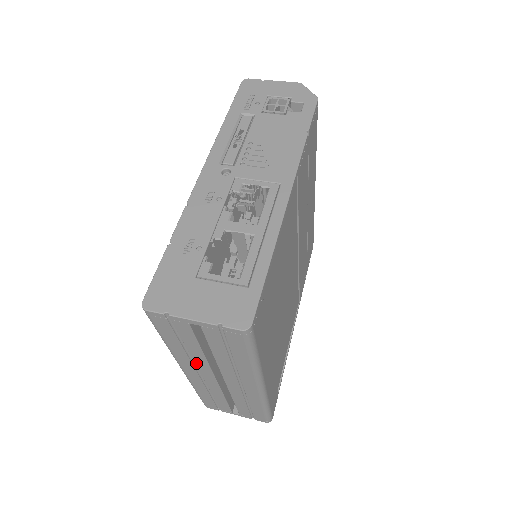
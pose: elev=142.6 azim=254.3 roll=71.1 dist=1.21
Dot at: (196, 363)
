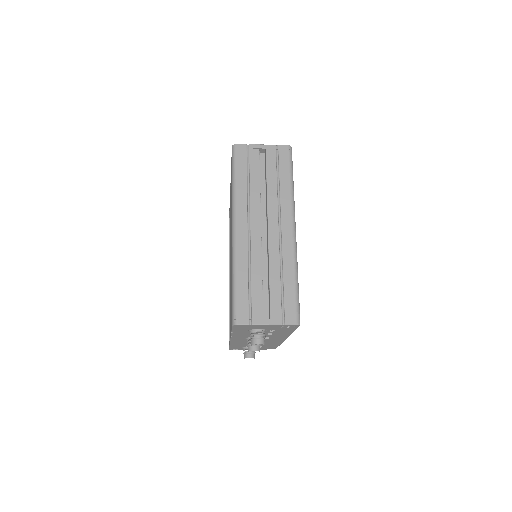
Dot at: (251, 206)
